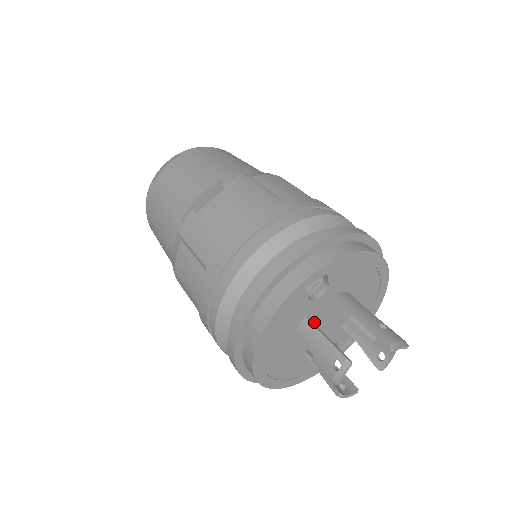
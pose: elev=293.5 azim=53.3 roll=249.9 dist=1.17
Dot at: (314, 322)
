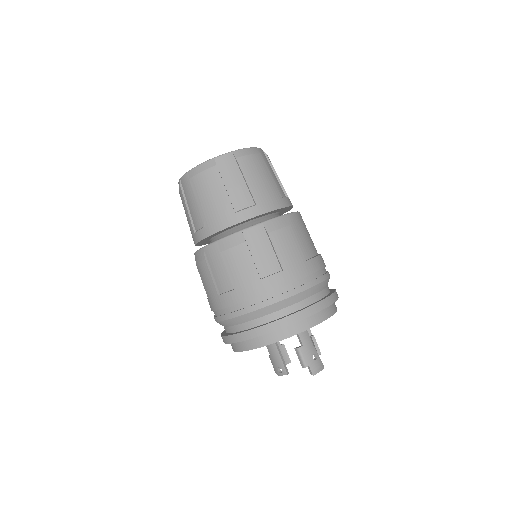
Dot at: occluded
